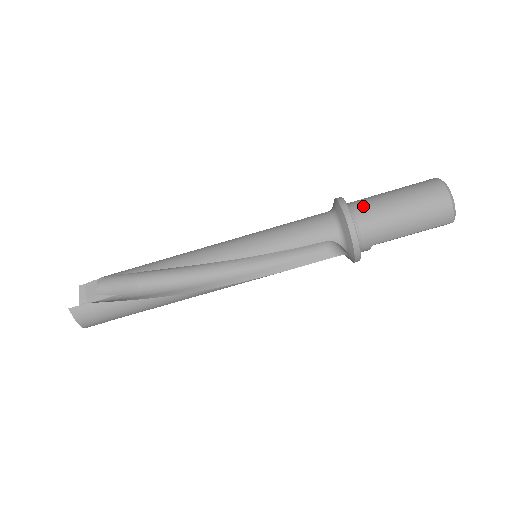
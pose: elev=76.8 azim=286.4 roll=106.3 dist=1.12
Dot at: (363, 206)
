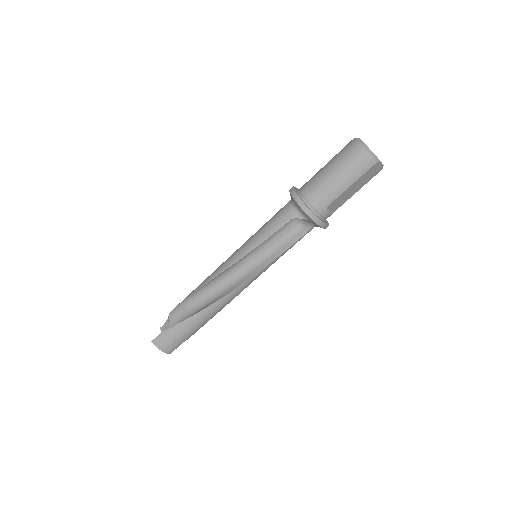
Dot at: (306, 184)
